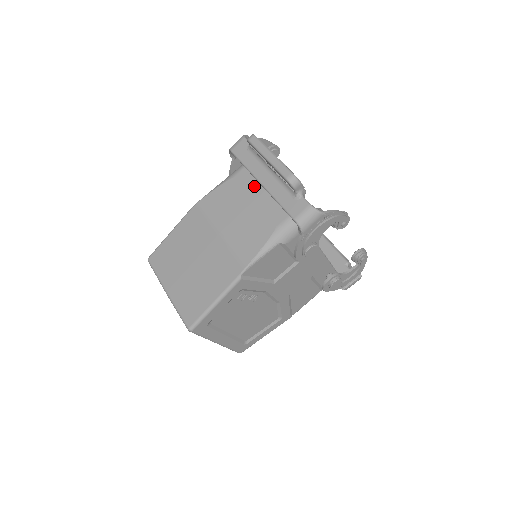
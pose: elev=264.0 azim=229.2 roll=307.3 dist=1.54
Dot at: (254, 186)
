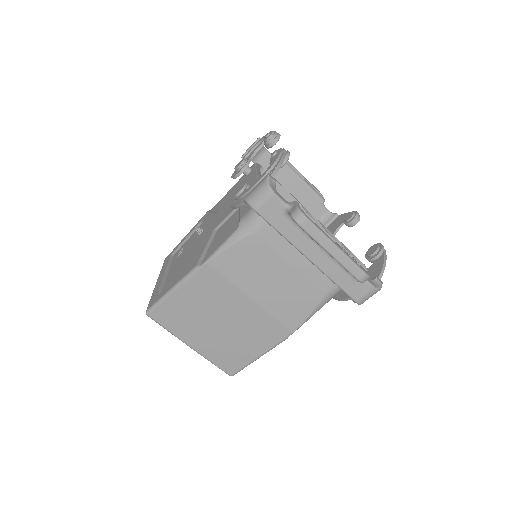
Dot at: (289, 246)
